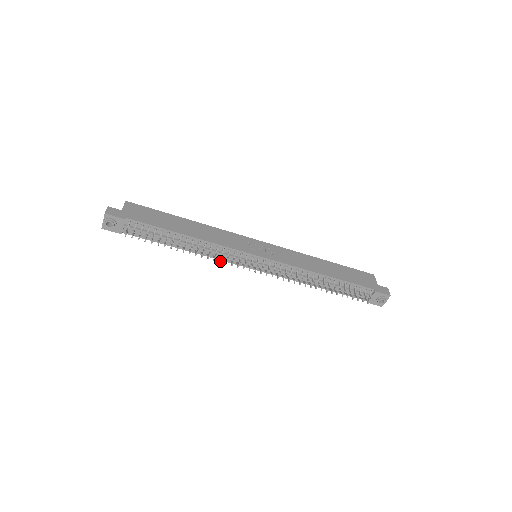
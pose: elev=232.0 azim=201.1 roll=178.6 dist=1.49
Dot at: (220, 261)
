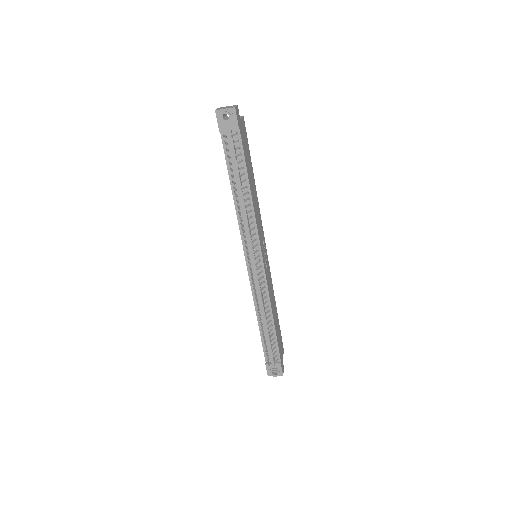
Dot at: (244, 232)
